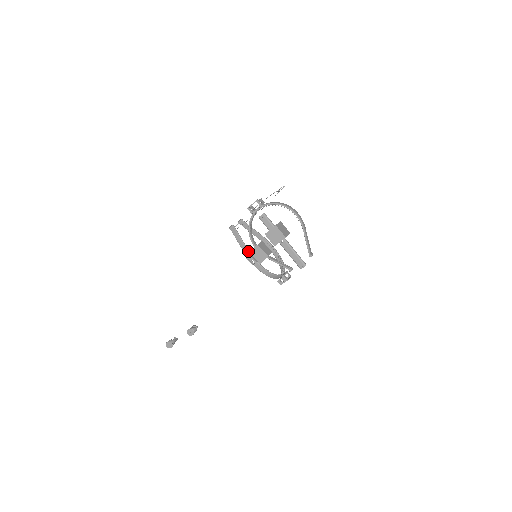
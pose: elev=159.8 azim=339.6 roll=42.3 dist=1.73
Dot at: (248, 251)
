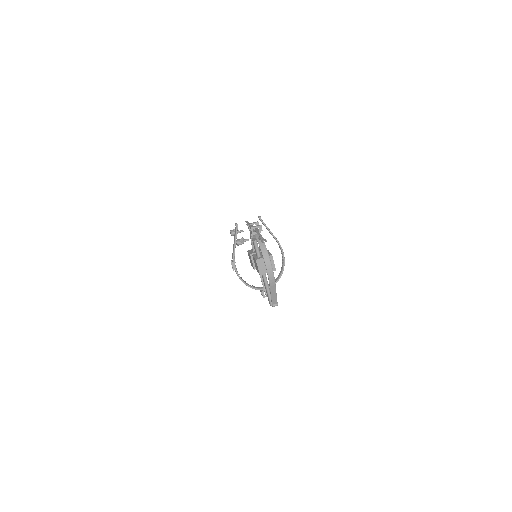
Dot at: (233, 257)
